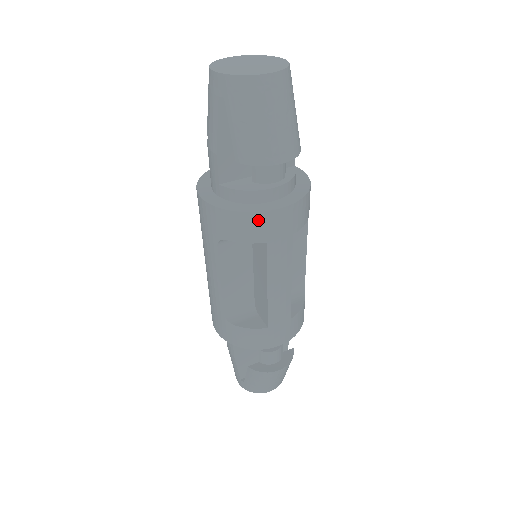
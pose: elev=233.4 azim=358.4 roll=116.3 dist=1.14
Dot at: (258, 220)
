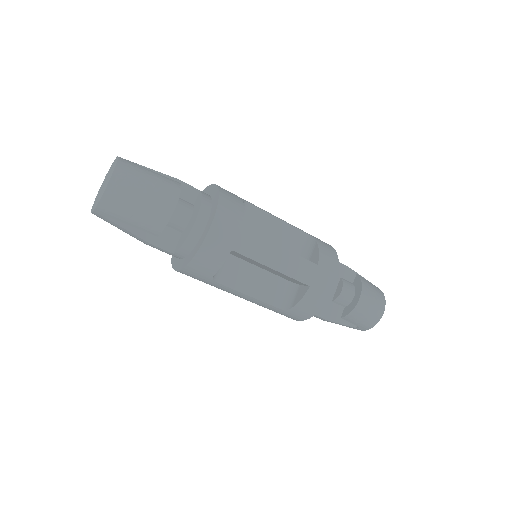
Dot at: (209, 247)
